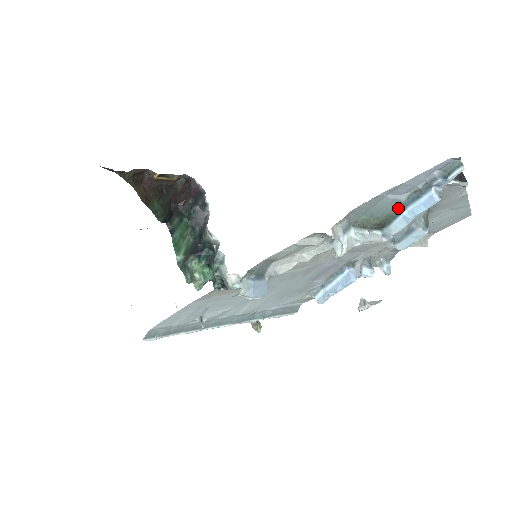
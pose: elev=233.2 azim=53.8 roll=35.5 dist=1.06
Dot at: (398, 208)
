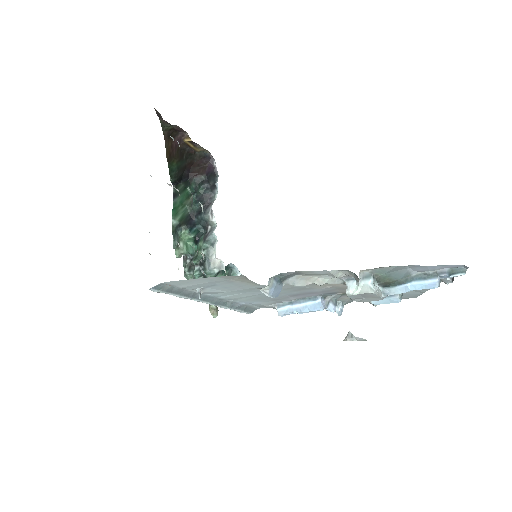
Dot at: (406, 279)
